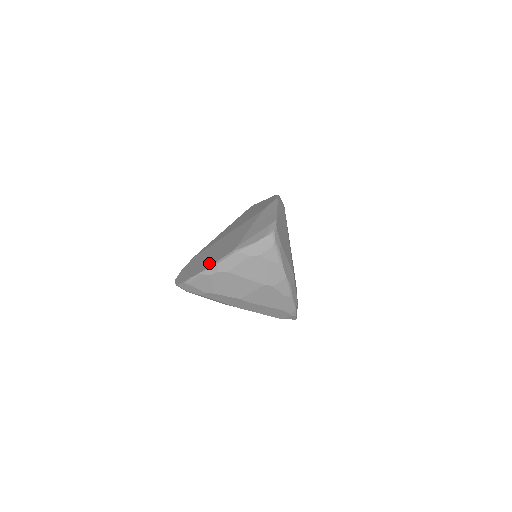
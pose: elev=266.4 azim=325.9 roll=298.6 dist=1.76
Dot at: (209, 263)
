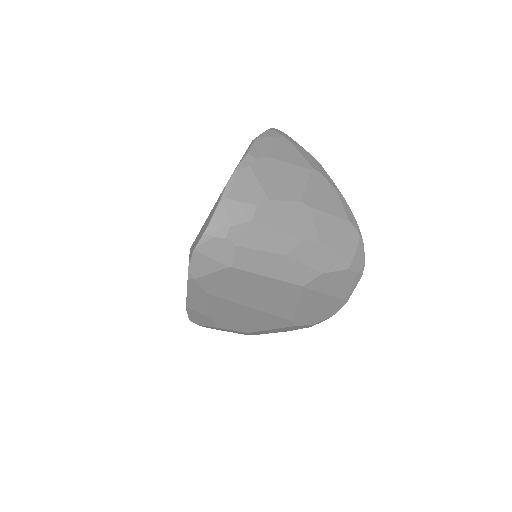
Dot at: occluded
